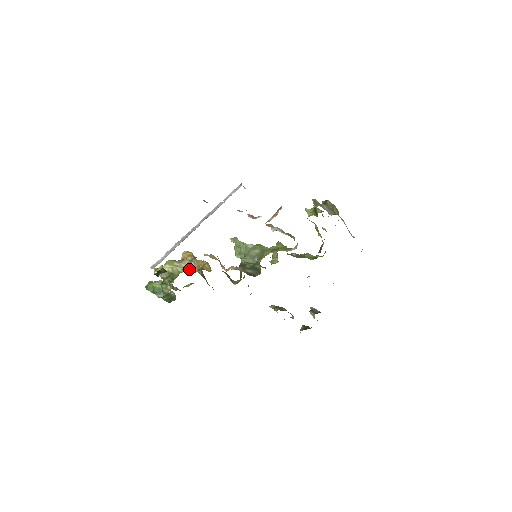
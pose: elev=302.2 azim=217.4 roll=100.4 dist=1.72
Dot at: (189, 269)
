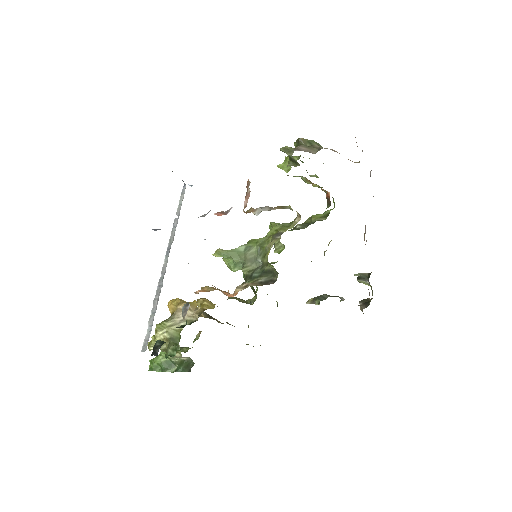
Dot at: (188, 320)
